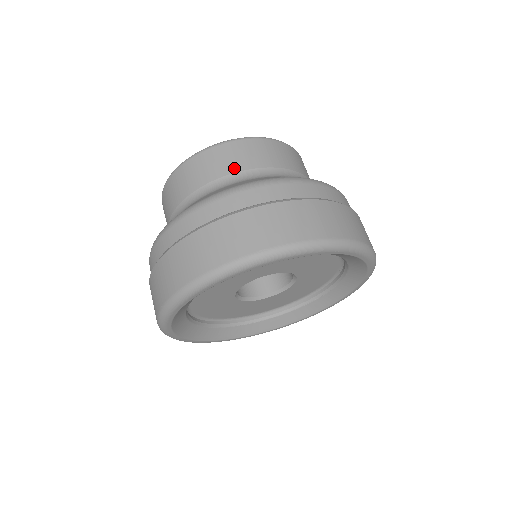
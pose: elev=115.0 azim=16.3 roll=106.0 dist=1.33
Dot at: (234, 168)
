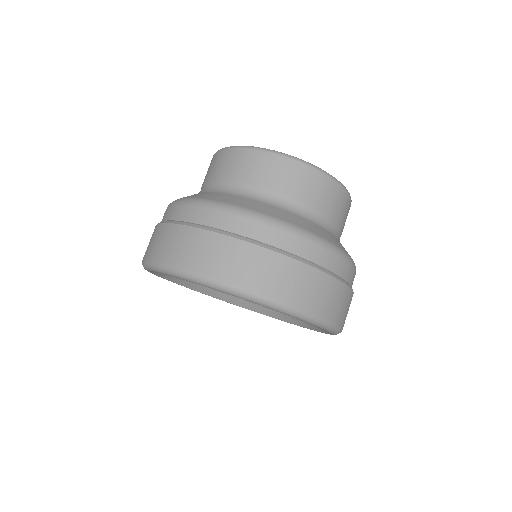
Dot at: (254, 181)
